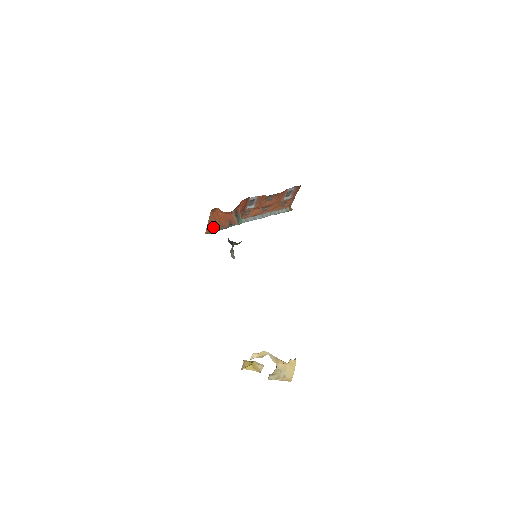
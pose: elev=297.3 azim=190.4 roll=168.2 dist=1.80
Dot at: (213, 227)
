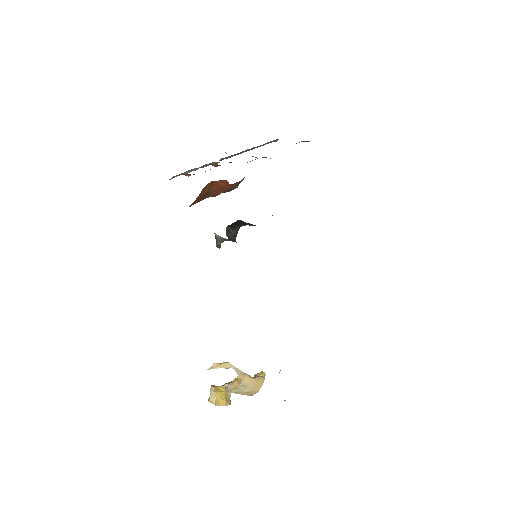
Dot at: (200, 197)
